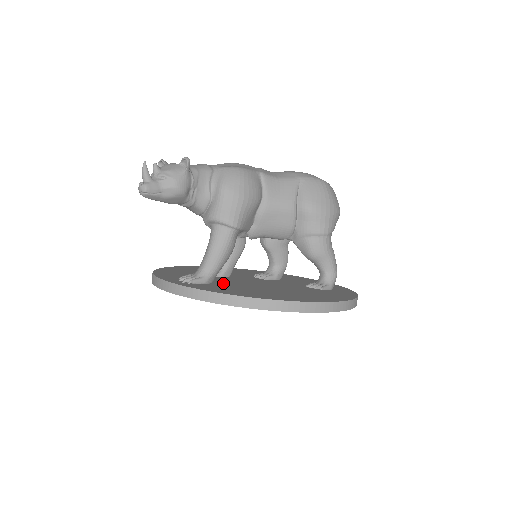
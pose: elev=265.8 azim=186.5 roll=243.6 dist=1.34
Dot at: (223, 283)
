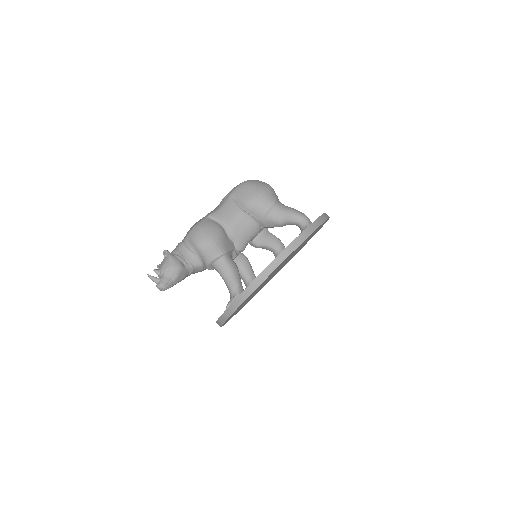
Dot at: occluded
